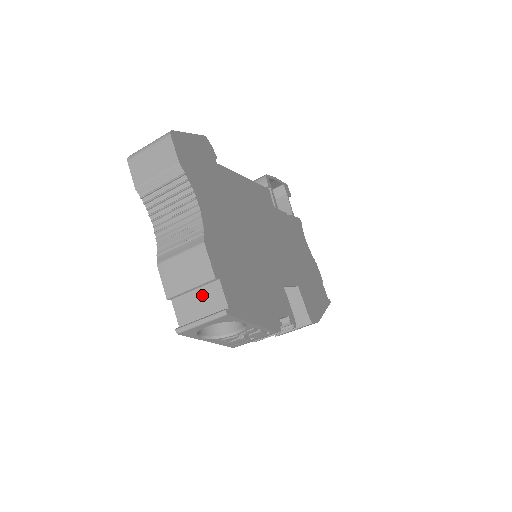
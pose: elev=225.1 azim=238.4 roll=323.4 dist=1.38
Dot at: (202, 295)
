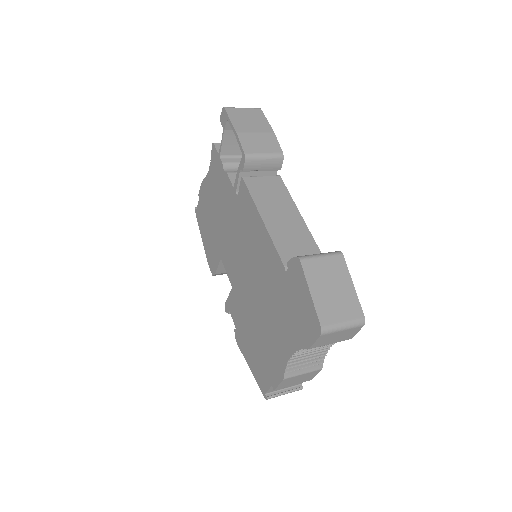
Dot at: occluded
